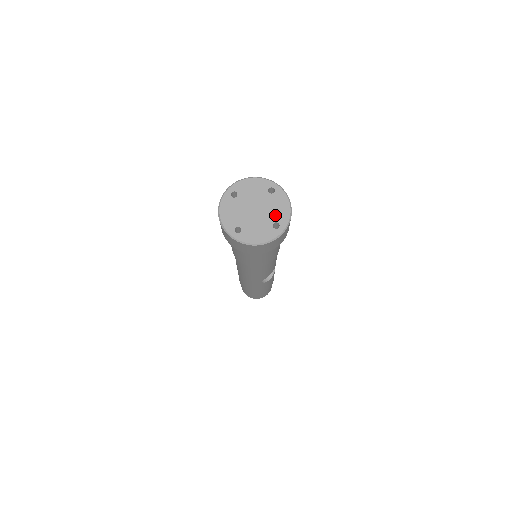
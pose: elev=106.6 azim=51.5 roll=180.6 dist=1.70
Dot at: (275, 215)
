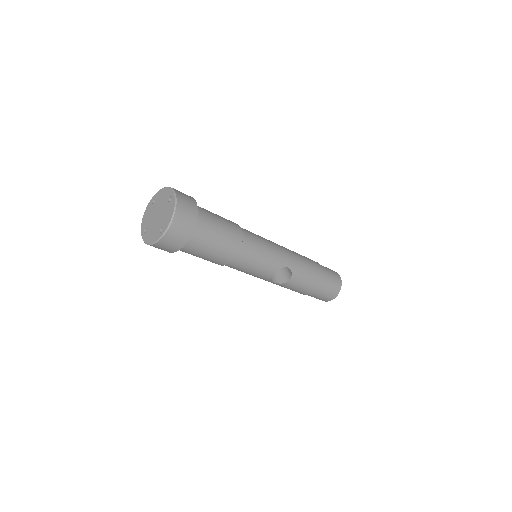
Dot at: (164, 221)
